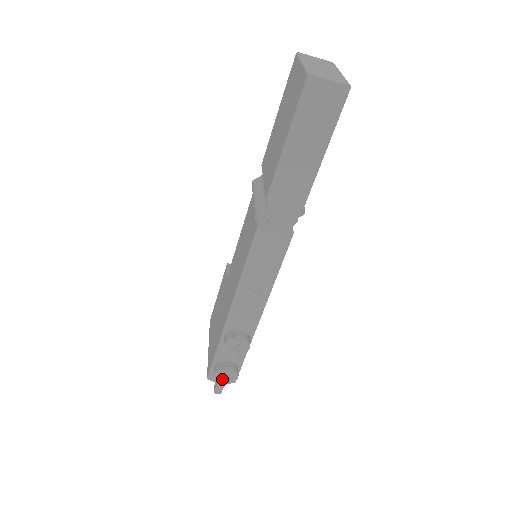
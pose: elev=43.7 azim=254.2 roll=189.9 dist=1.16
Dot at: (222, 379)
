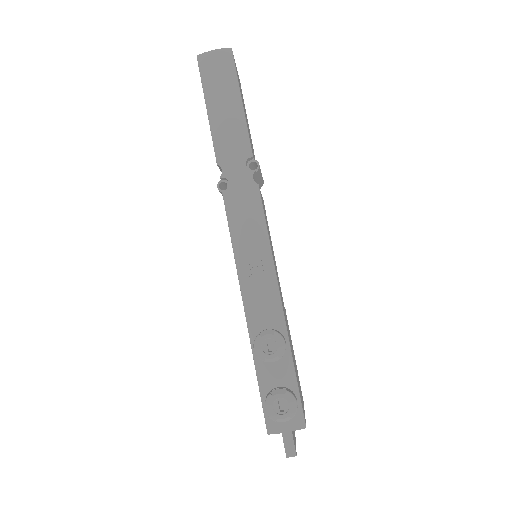
Dot at: (278, 413)
